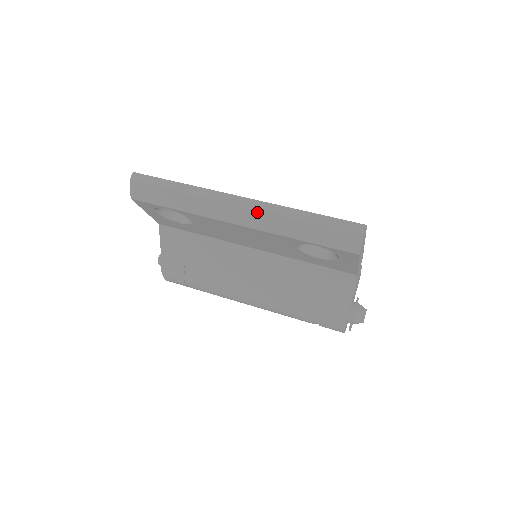
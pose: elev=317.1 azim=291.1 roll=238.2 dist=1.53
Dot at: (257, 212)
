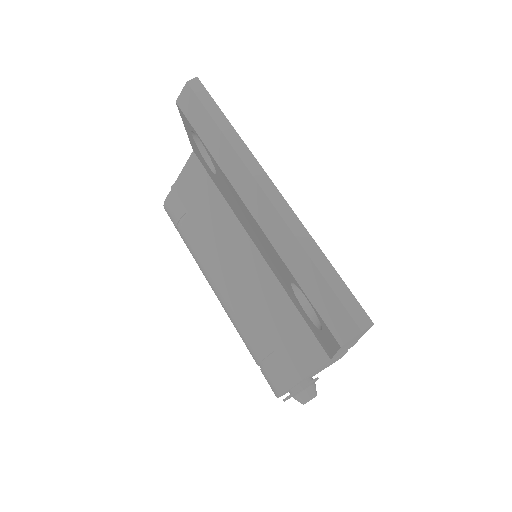
Dot at: (277, 214)
